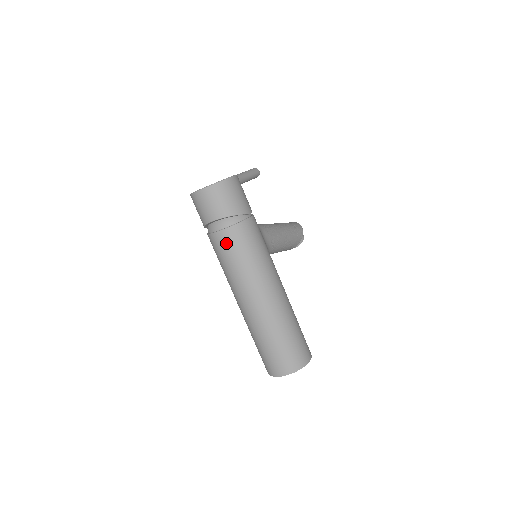
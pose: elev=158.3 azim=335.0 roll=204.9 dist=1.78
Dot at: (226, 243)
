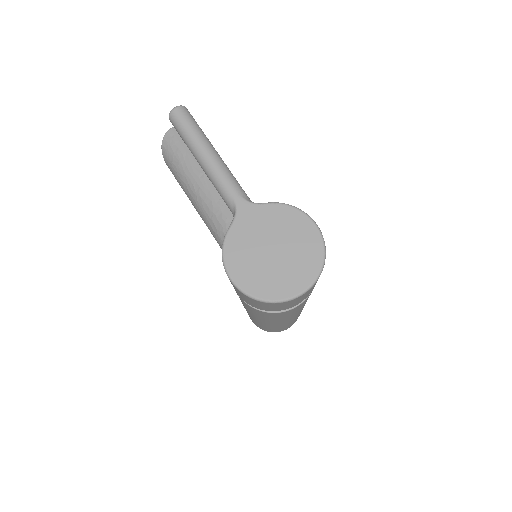
Dot at: occluded
